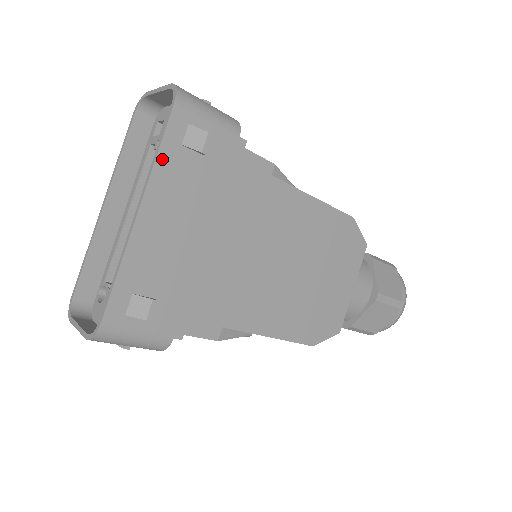
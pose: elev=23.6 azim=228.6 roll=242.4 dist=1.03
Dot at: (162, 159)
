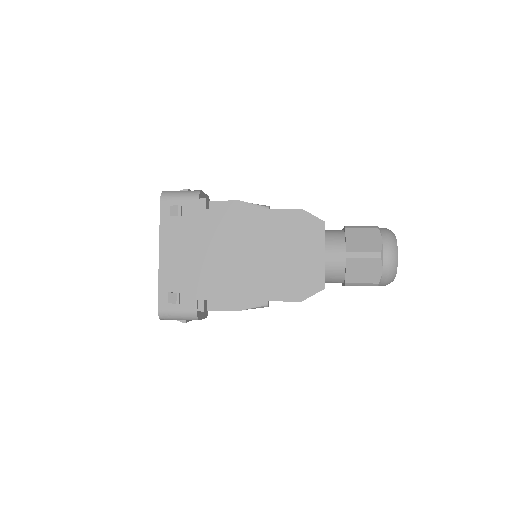
Dot at: (163, 227)
